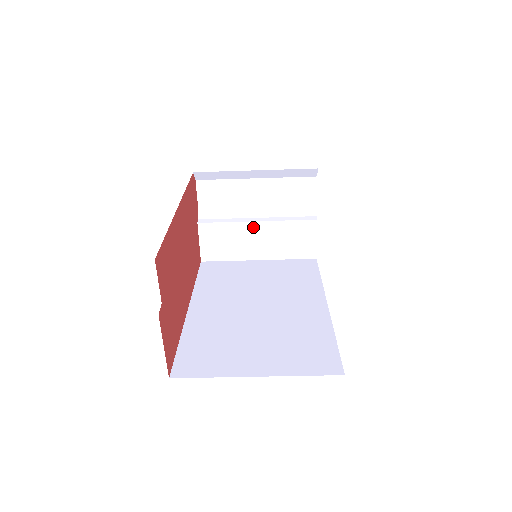
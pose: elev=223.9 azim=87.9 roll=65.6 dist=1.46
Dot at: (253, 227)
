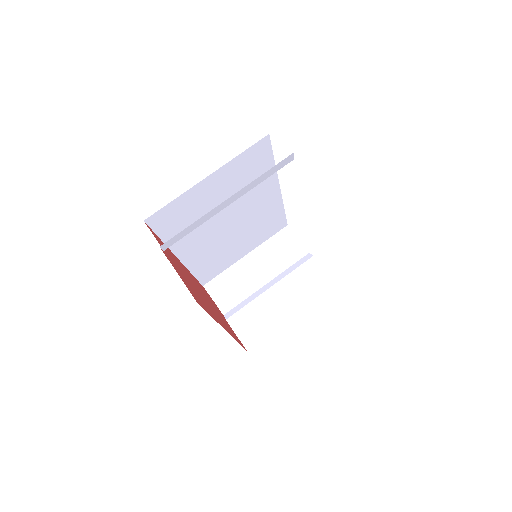
Dot at: (271, 294)
